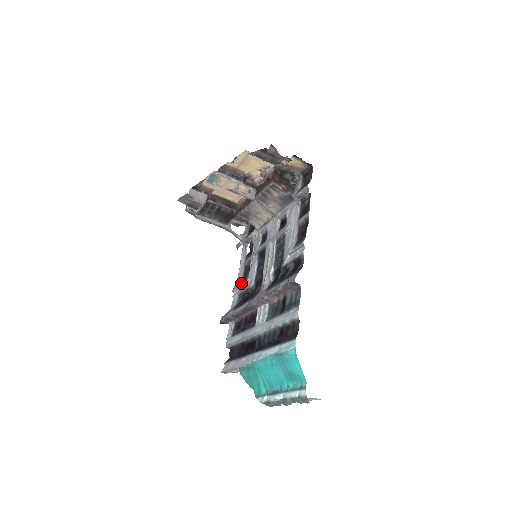
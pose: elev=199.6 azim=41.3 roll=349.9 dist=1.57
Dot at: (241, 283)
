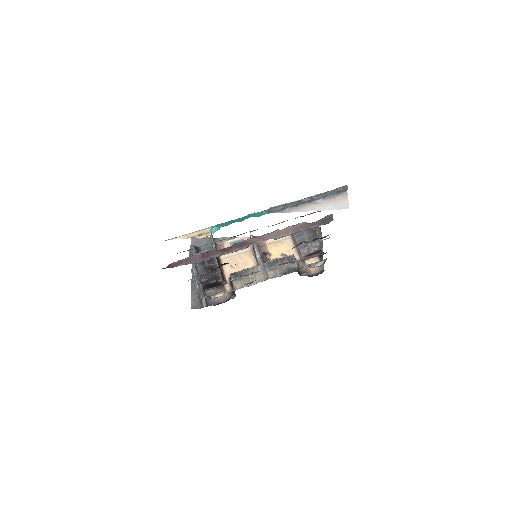
Dot at: occluded
